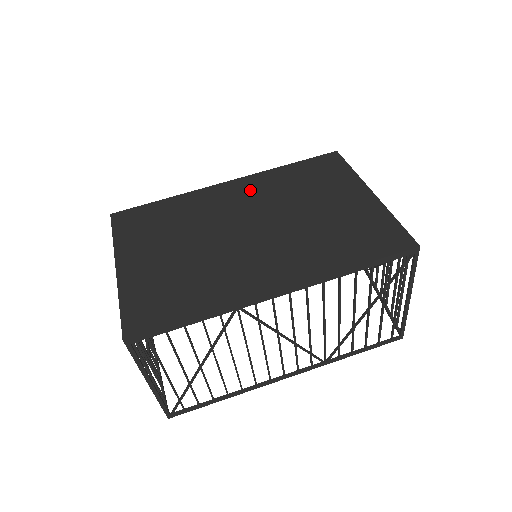
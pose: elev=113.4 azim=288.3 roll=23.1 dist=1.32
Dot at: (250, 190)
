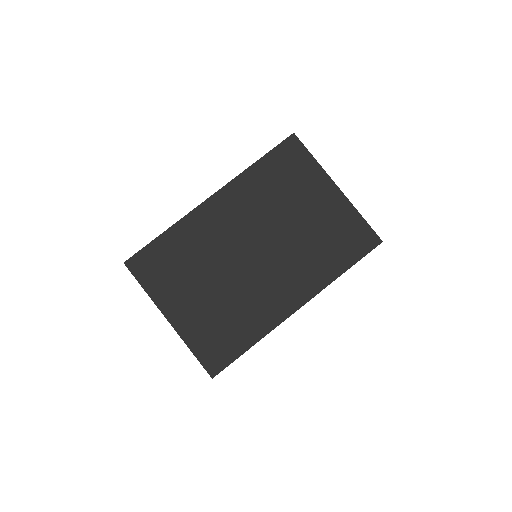
Dot at: (236, 205)
